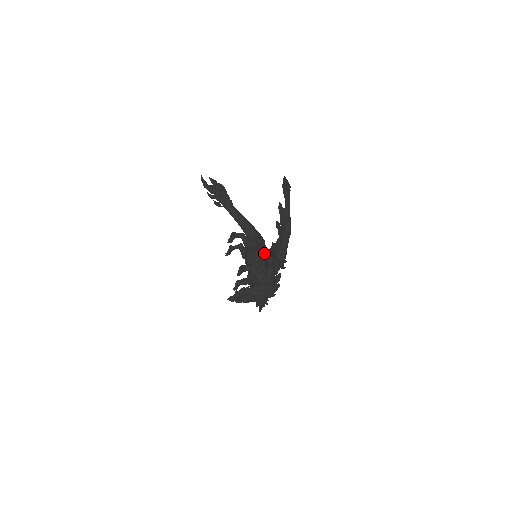
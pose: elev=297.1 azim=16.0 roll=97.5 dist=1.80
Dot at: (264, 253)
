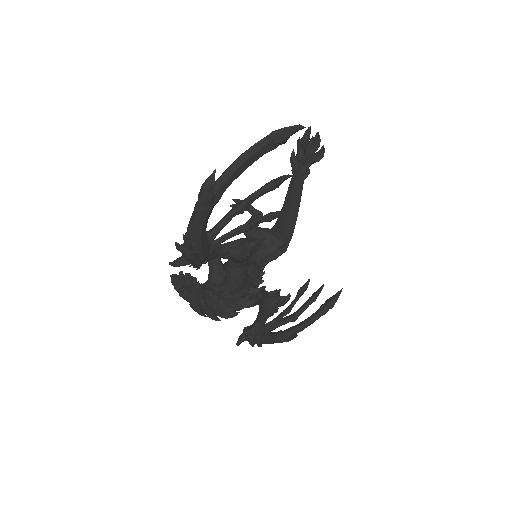
Dot at: (268, 260)
